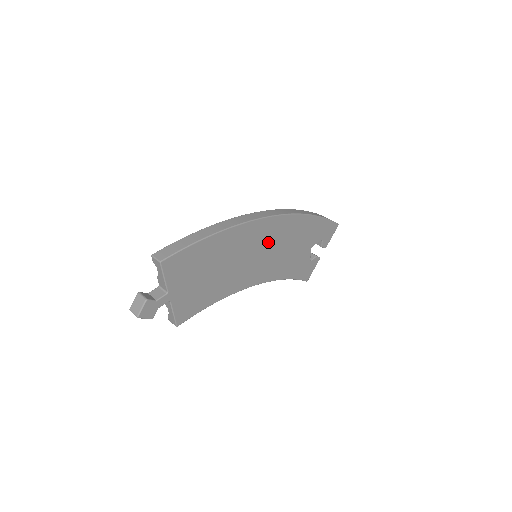
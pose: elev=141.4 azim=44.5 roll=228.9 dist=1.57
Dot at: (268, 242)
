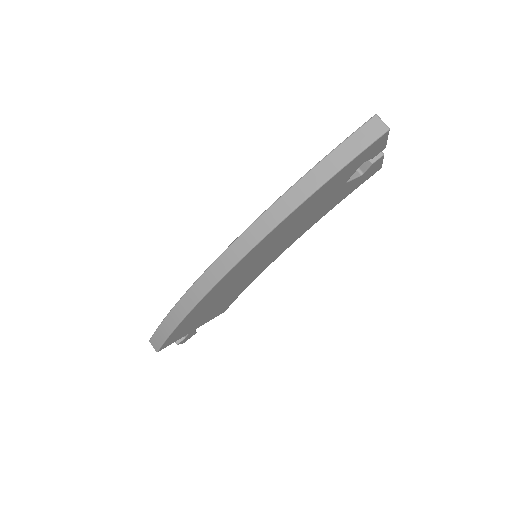
Dot at: (254, 260)
